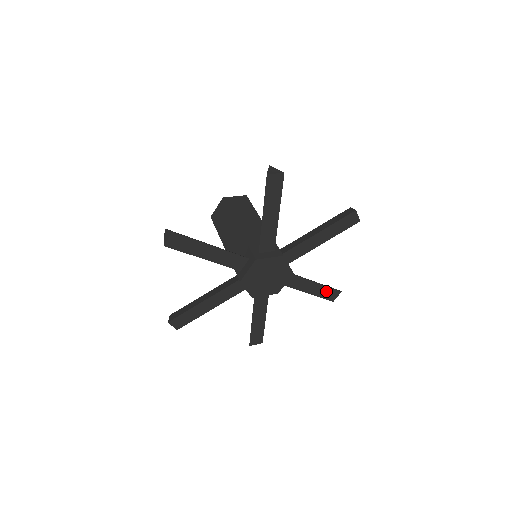
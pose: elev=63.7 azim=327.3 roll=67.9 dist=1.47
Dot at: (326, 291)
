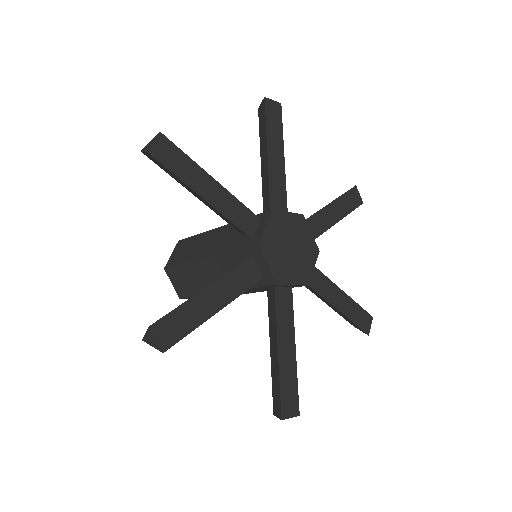
Dot at: (356, 312)
